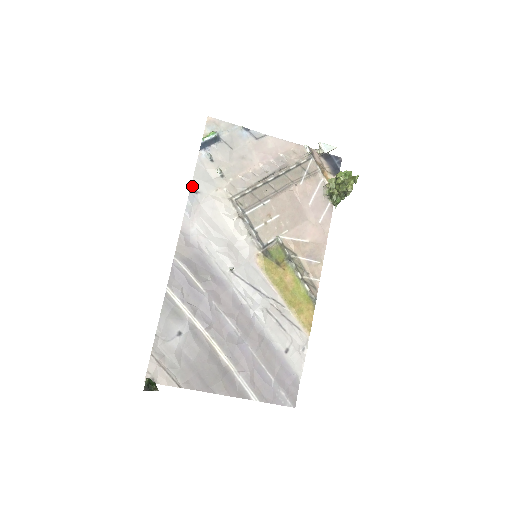
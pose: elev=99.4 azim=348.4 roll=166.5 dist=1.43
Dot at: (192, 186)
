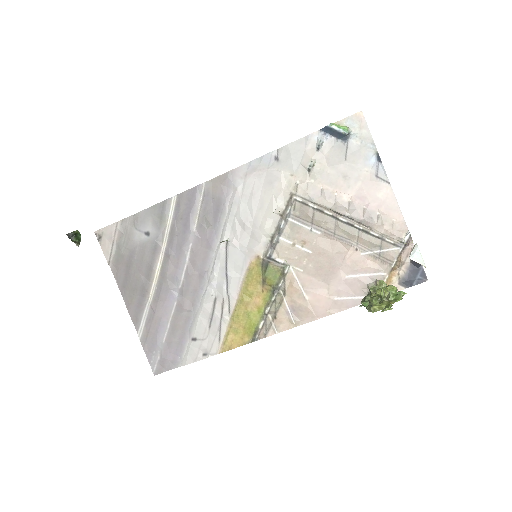
Dot at: (279, 150)
